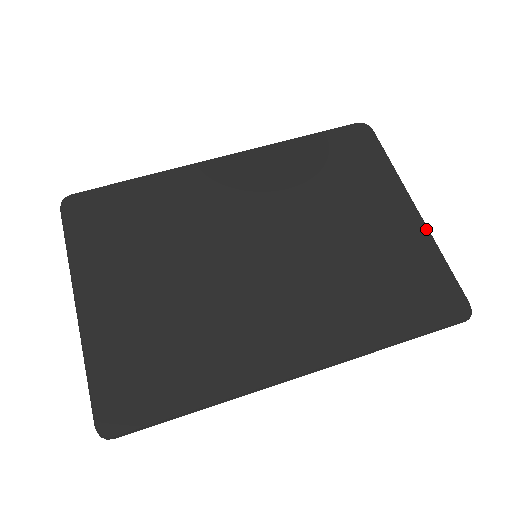
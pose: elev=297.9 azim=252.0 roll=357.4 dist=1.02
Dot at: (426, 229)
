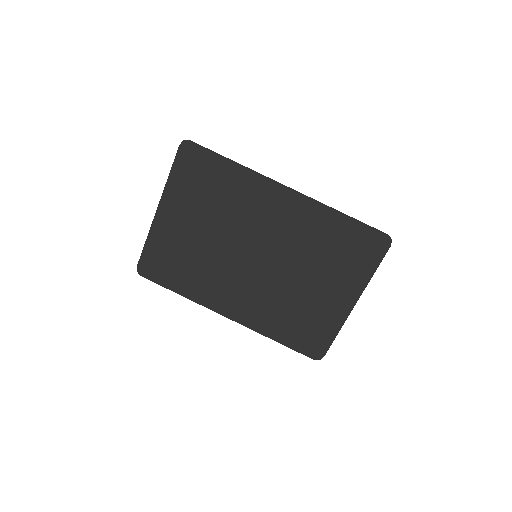
Dot at: (346, 317)
